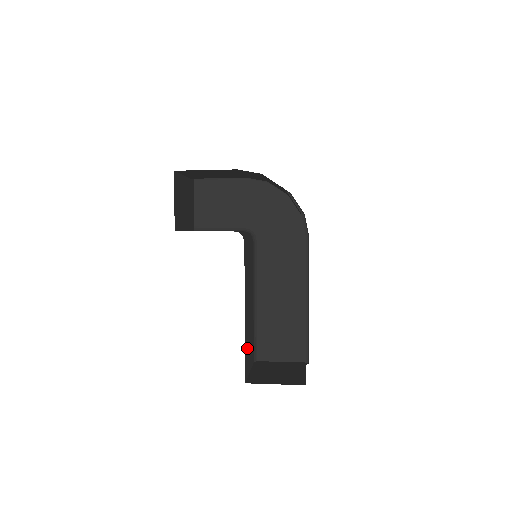
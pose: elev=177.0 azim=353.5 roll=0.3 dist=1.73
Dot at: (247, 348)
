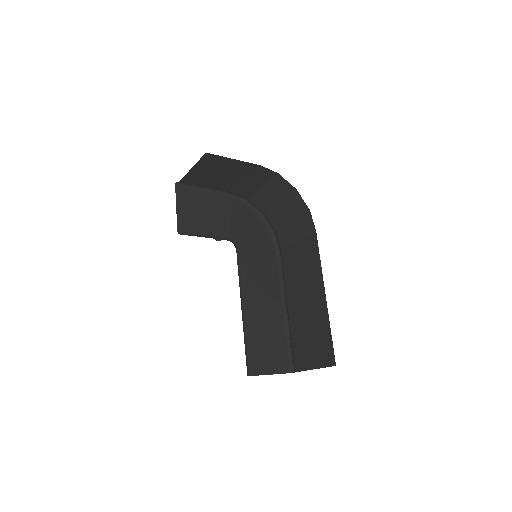
Dot at: occluded
